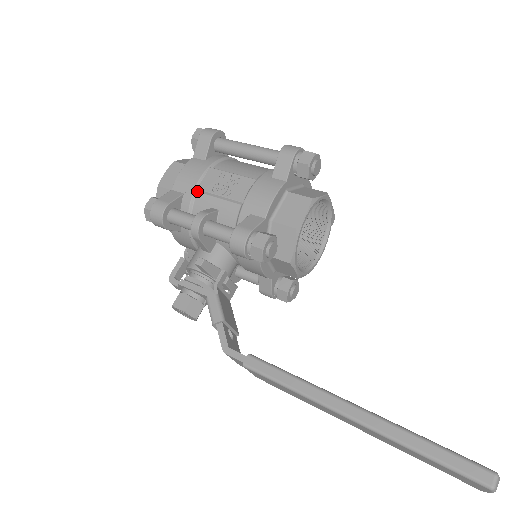
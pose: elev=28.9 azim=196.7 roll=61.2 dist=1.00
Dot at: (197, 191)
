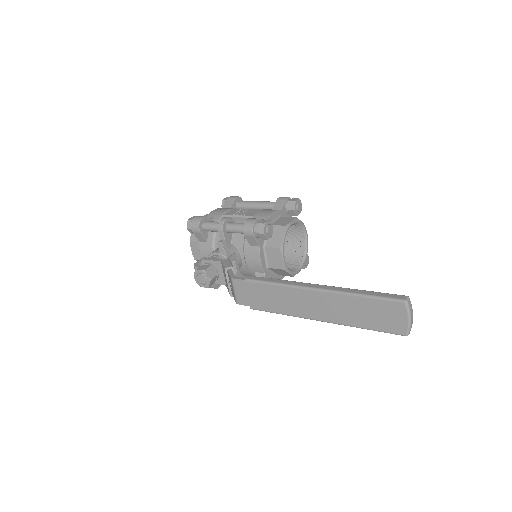
Dot at: (223, 216)
